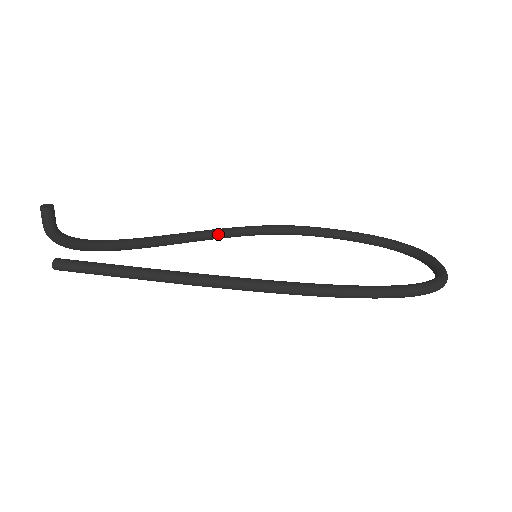
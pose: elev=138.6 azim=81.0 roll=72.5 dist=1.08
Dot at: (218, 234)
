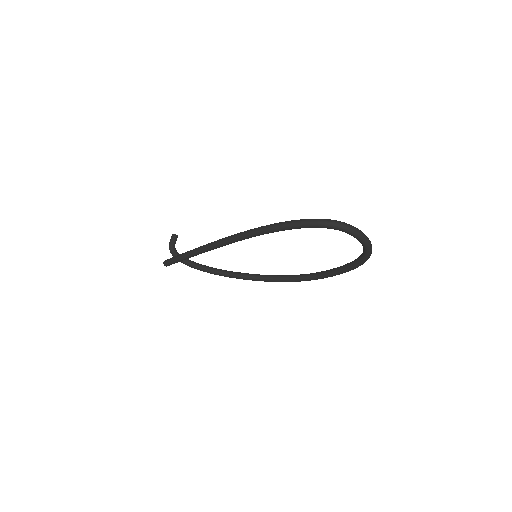
Dot at: (260, 276)
